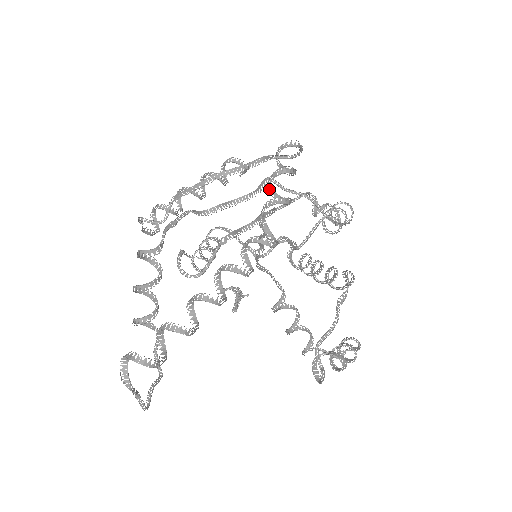
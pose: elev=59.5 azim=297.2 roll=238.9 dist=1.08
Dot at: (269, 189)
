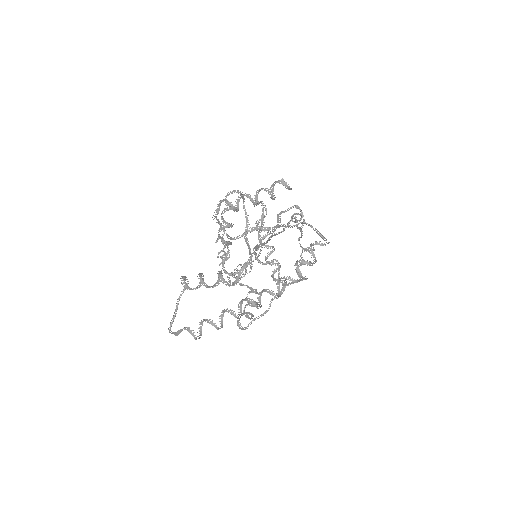
Dot at: occluded
